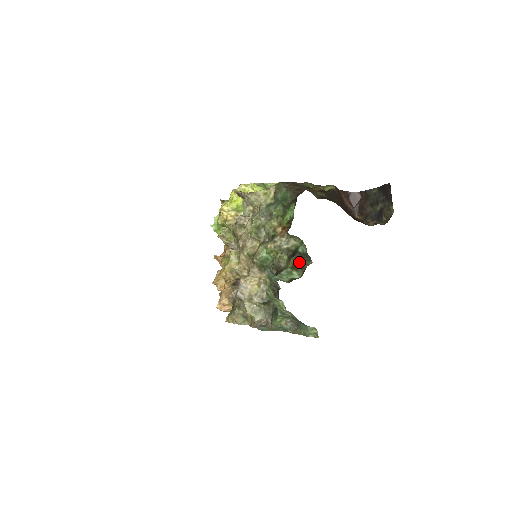
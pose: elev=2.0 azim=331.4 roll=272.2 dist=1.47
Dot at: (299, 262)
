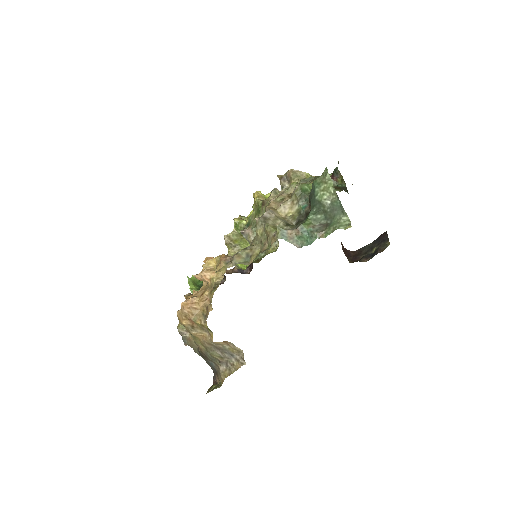
Dot at: (339, 188)
